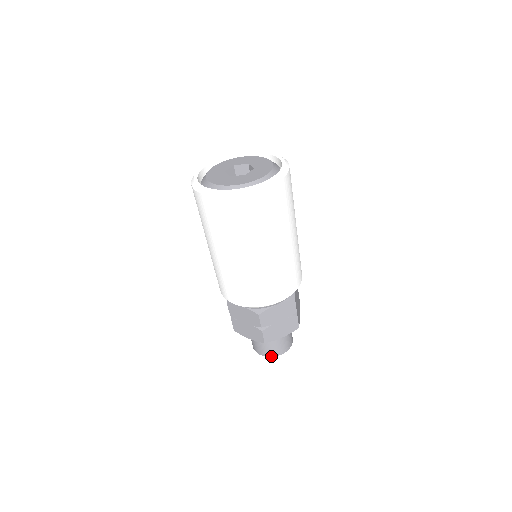
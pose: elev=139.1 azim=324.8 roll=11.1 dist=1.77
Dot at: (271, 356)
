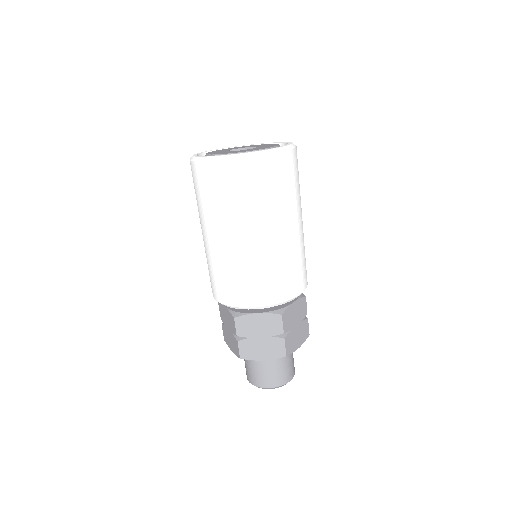
Dot at: (257, 385)
